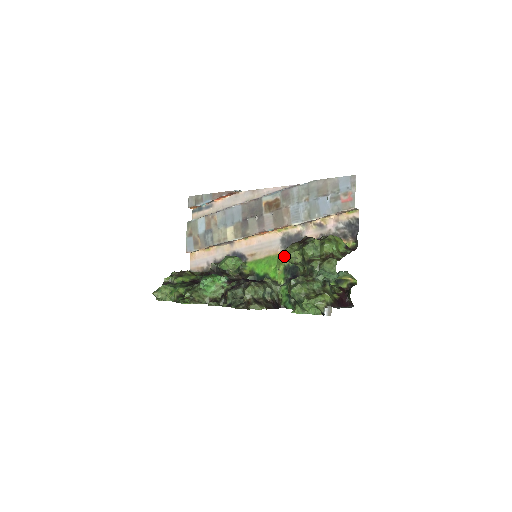
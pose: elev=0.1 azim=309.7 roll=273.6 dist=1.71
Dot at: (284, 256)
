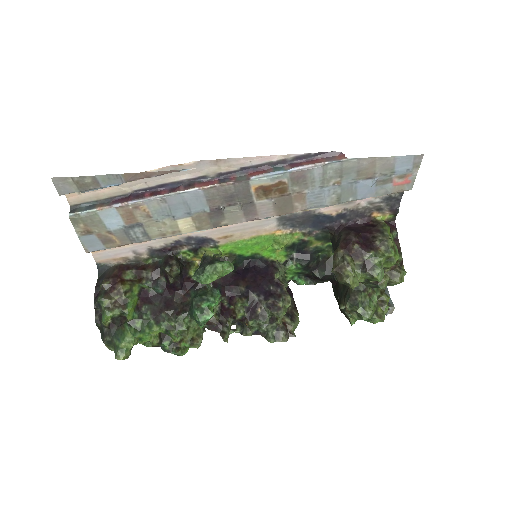
Dot at: (340, 283)
